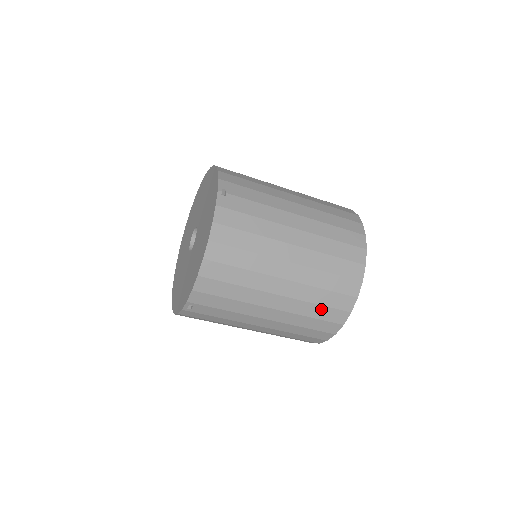
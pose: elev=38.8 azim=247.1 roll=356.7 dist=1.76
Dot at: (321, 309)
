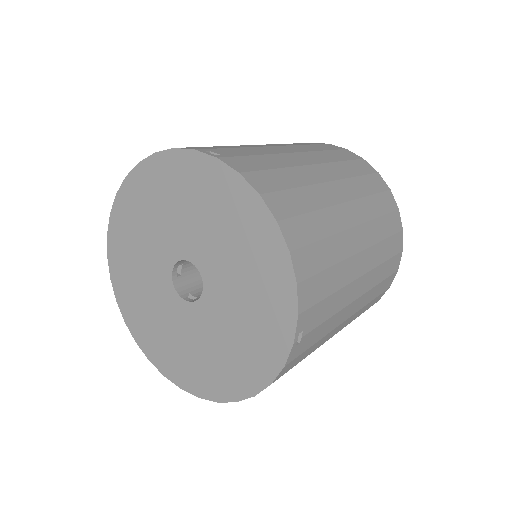
Dot at: occluded
